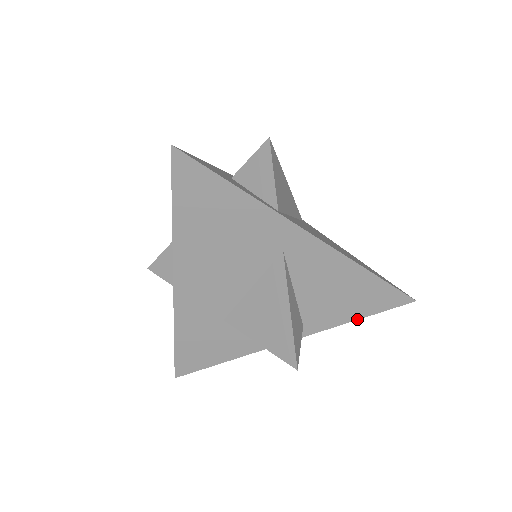
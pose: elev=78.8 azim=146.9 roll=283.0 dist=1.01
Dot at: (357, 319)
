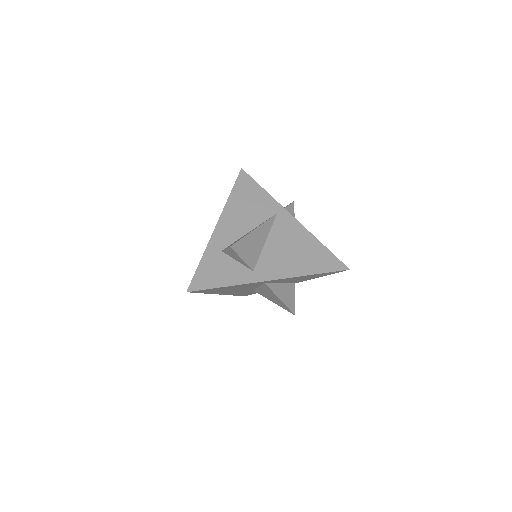
Dot at: (322, 276)
